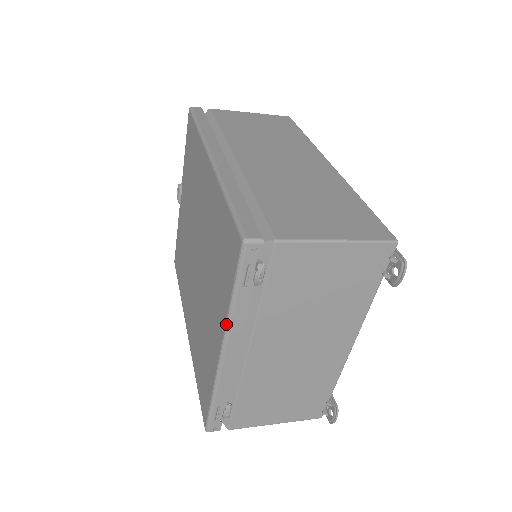
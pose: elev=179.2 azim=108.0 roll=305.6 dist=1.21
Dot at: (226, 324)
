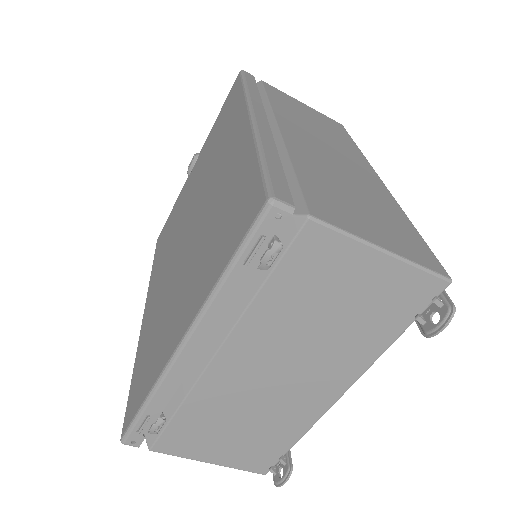
Dot at: (201, 308)
